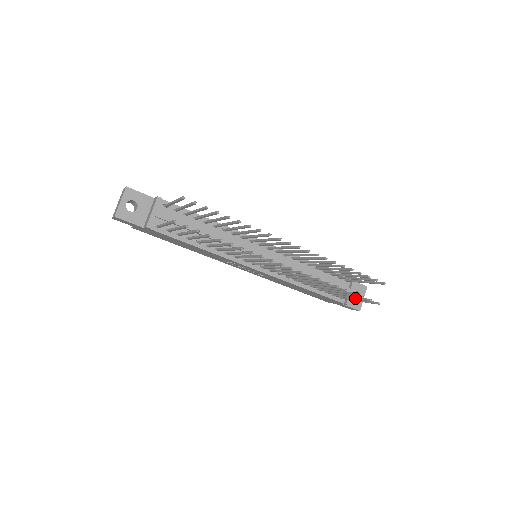
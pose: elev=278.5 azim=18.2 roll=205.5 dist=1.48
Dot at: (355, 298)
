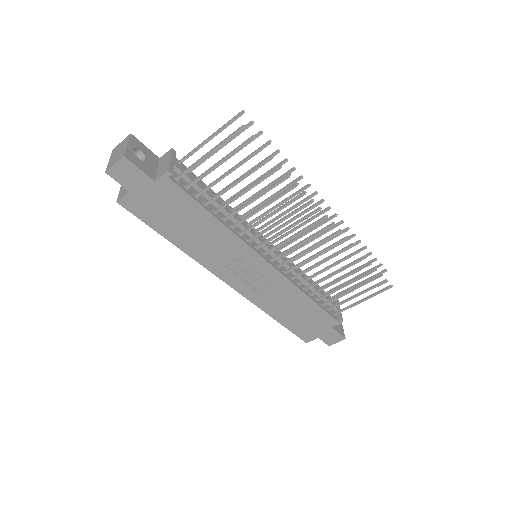
Dot at: (364, 291)
